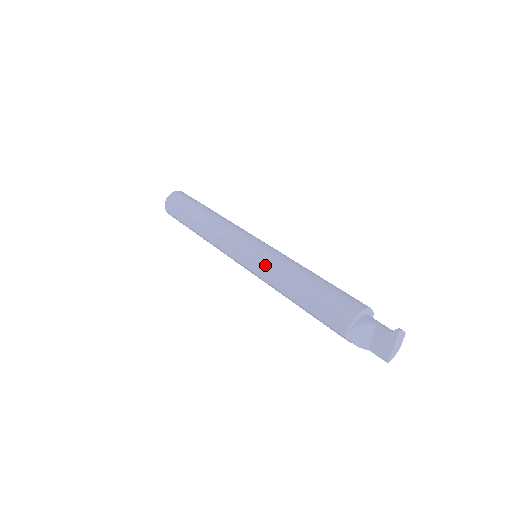
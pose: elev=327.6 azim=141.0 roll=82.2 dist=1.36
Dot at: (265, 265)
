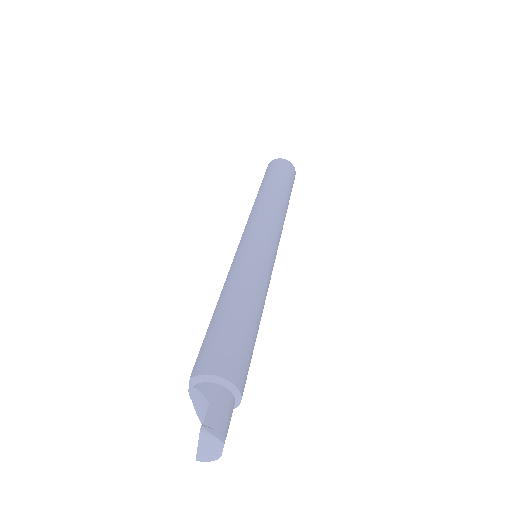
Dot at: (231, 266)
